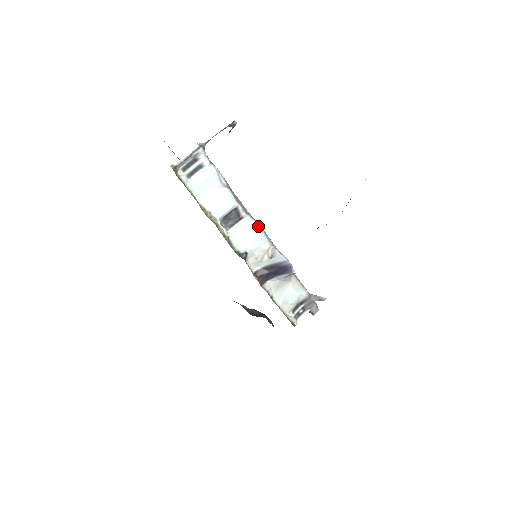
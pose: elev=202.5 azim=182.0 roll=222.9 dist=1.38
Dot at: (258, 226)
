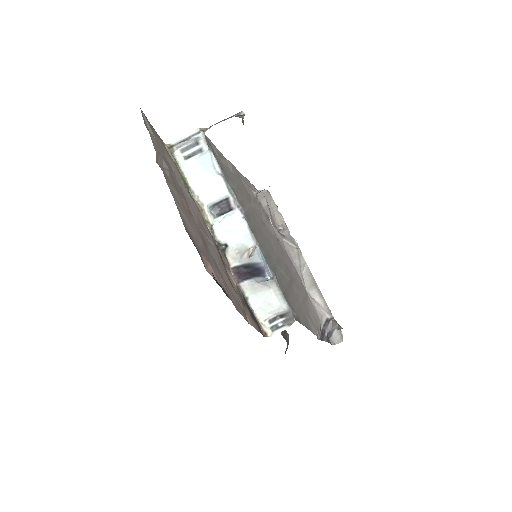
Dot at: (244, 221)
